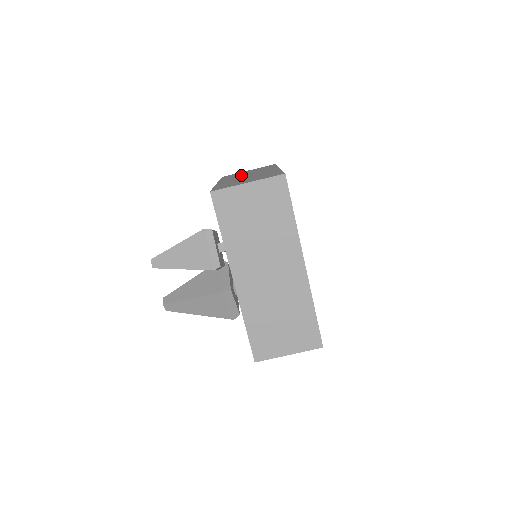
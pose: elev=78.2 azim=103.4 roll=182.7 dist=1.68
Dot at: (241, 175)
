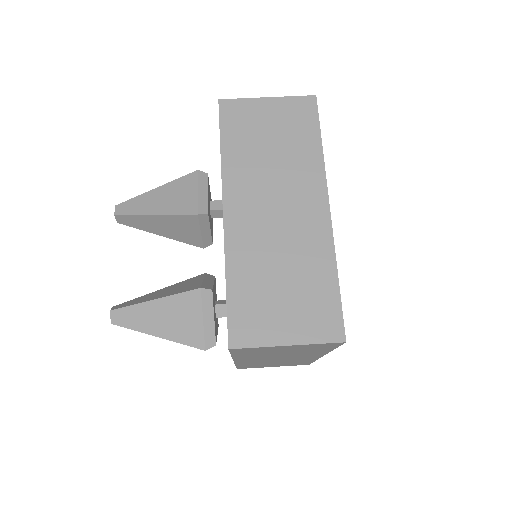
Dot at: occluded
